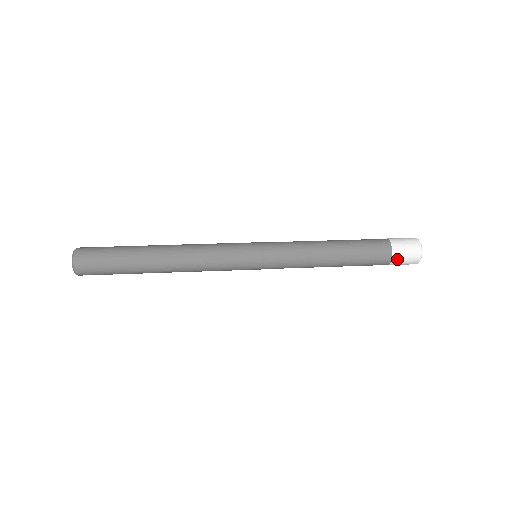
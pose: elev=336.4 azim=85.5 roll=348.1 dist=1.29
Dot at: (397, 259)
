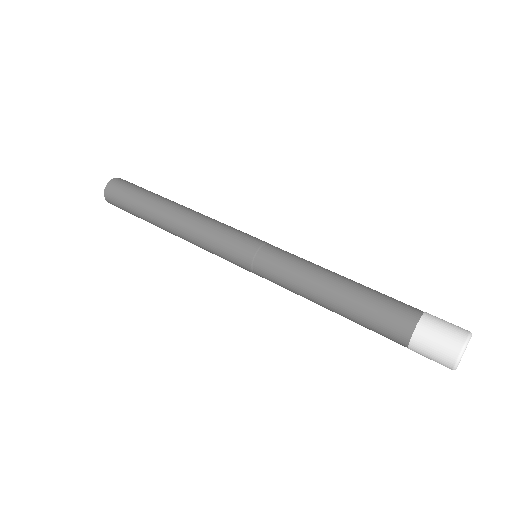
Dot at: (417, 352)
